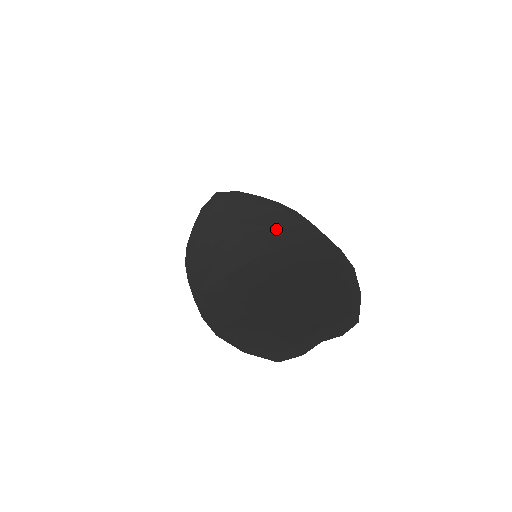
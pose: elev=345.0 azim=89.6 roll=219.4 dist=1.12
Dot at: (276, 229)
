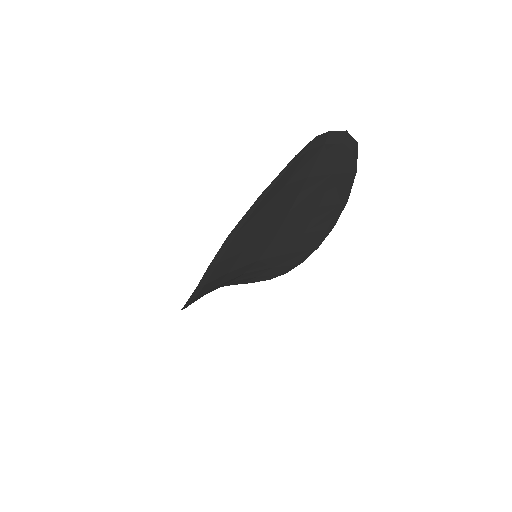
Dot at: occluded
